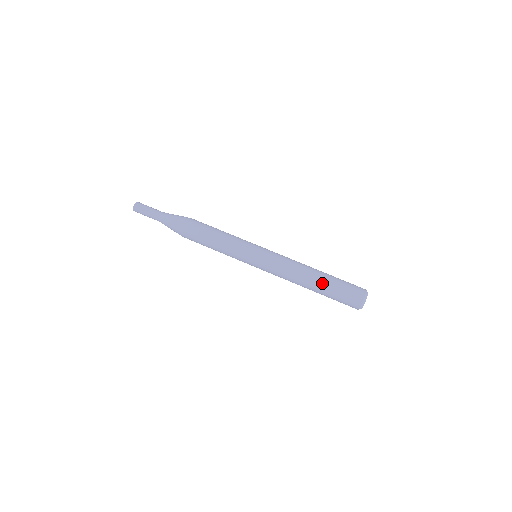
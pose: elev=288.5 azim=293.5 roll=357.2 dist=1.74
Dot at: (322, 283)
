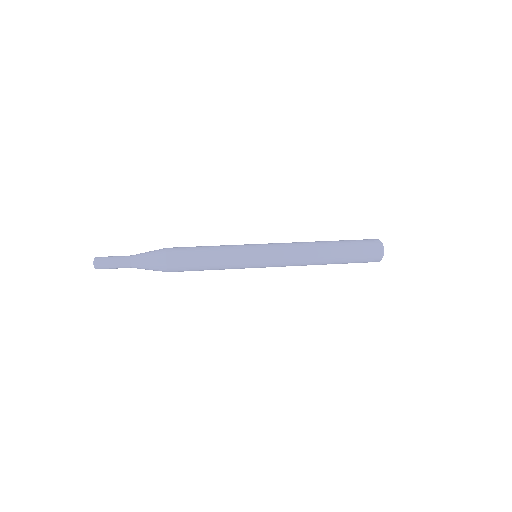
Dot at: (334, 241)
